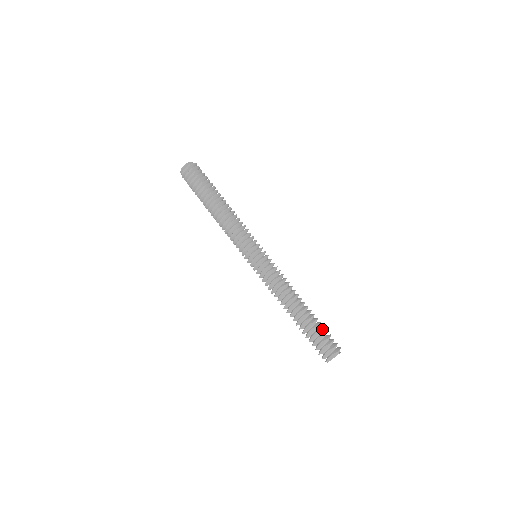
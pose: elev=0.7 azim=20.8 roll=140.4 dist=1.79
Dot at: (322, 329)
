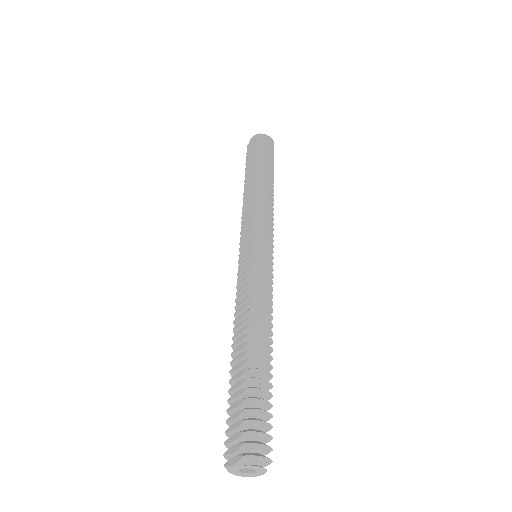
Dot at: (255, 400)
